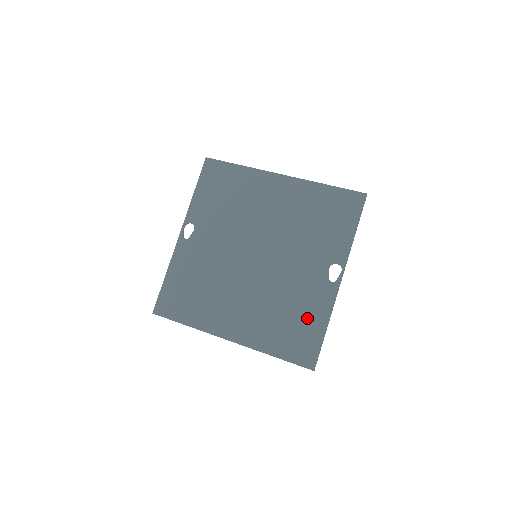
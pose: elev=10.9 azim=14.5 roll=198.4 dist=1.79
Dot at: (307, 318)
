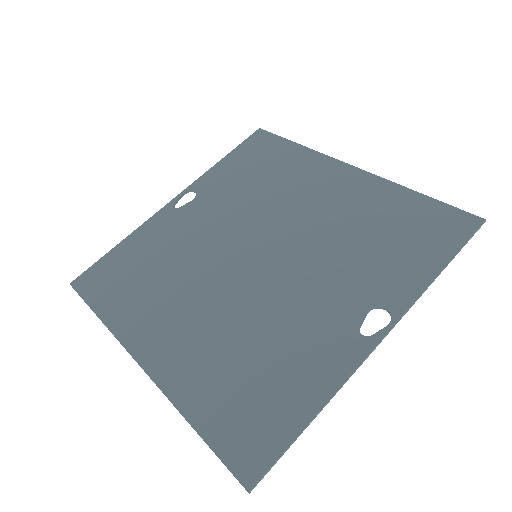
Dot at: (287, 381)
